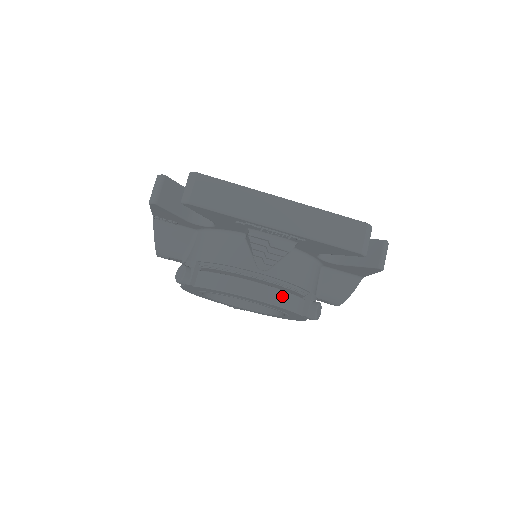
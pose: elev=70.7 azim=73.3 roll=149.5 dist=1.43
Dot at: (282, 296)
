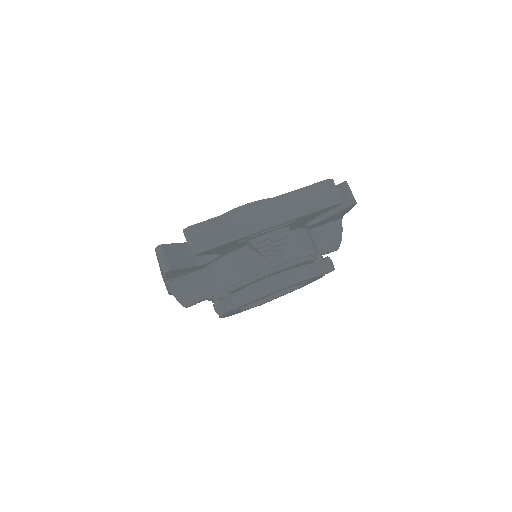
Dot at: (302, 271)
